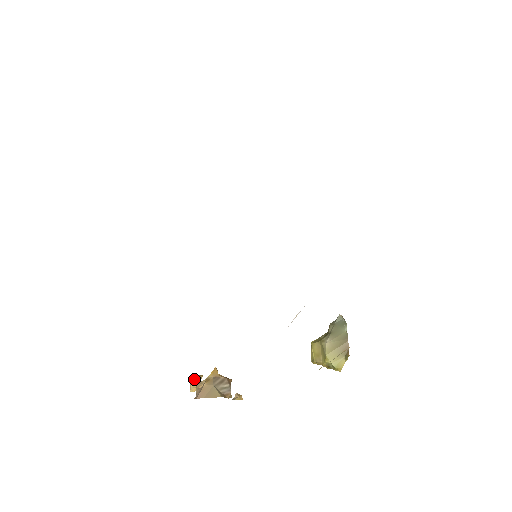
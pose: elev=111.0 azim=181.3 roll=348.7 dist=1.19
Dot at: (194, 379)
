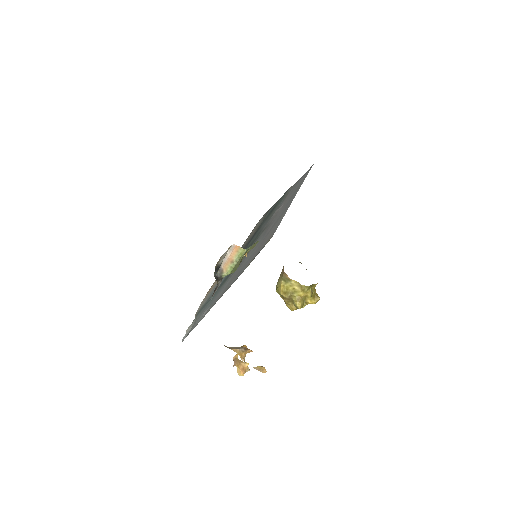
Dot at: occluded
